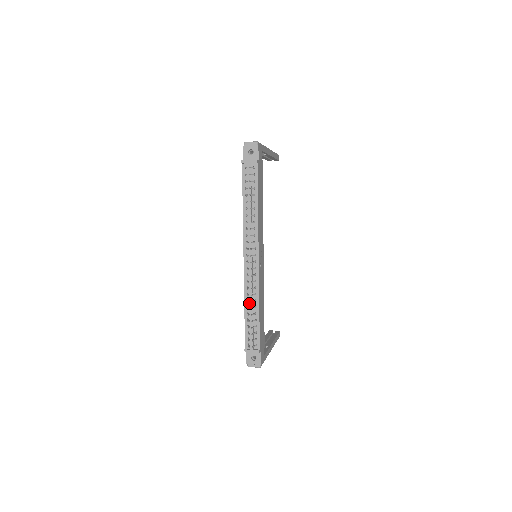
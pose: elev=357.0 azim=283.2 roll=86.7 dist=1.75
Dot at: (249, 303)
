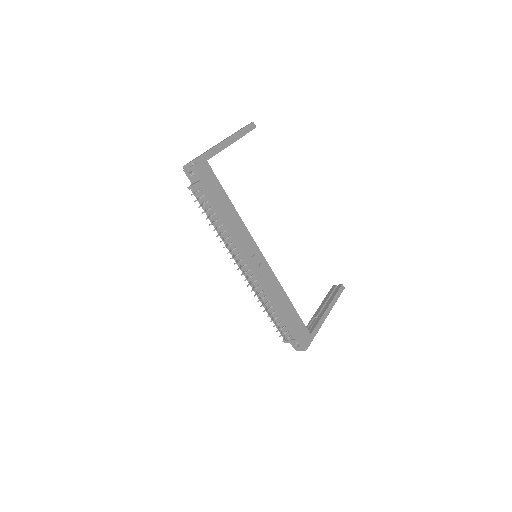
Dot at: (266, 304)
